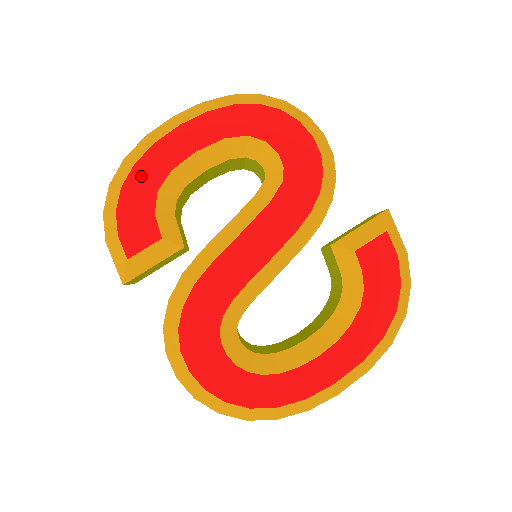
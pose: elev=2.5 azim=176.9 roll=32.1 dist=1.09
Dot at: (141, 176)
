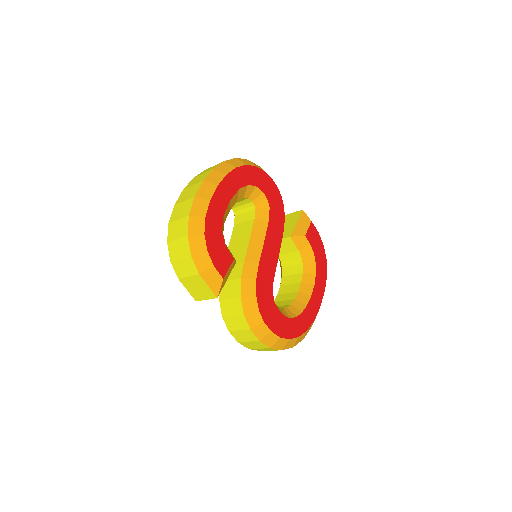
Dot at: (211, 224)
